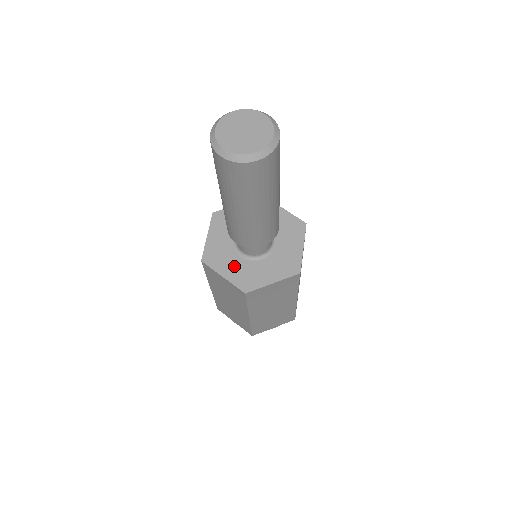
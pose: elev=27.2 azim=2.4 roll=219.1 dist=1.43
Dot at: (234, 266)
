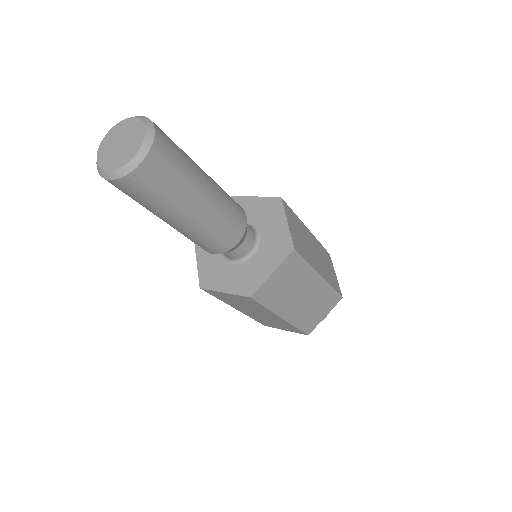
Dot at: (210, 257)
